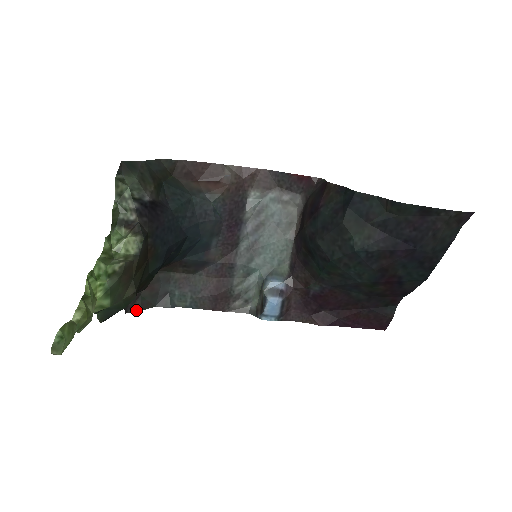
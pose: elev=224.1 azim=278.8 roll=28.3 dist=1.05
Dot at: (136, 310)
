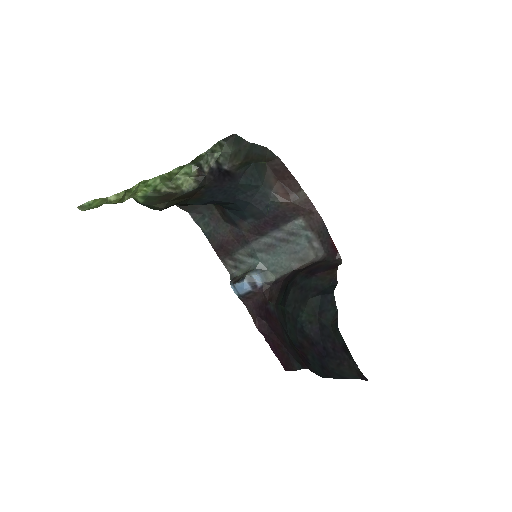
Dot at: occluded
